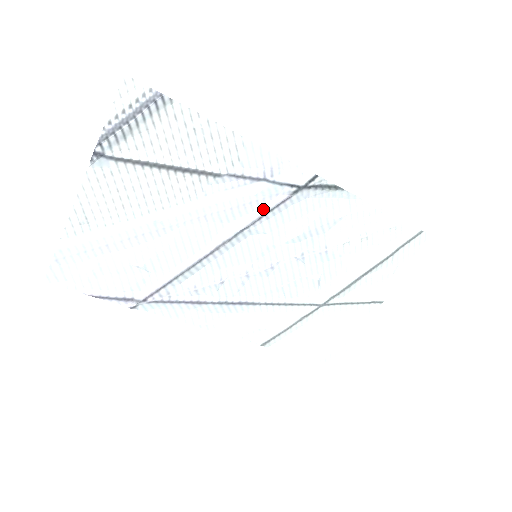
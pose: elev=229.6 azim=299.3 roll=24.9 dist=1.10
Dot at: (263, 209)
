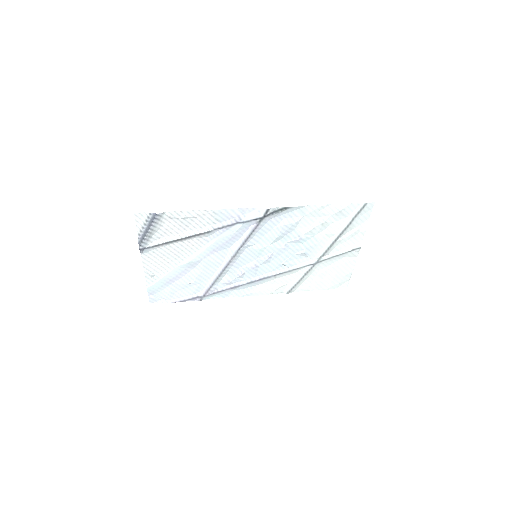
Dot at: (246, 235)
